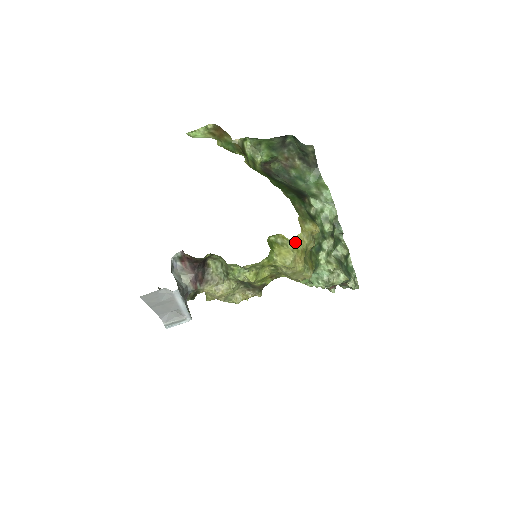
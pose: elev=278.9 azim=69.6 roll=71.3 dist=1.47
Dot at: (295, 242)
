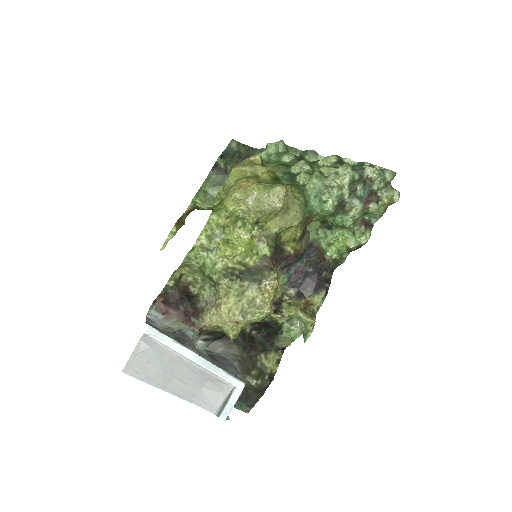
Dot at: (234, 179)
